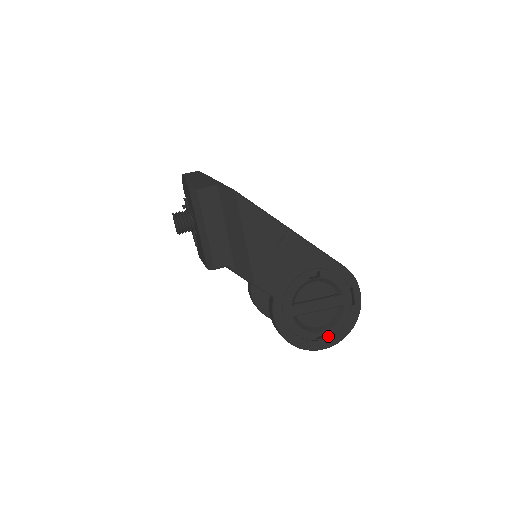
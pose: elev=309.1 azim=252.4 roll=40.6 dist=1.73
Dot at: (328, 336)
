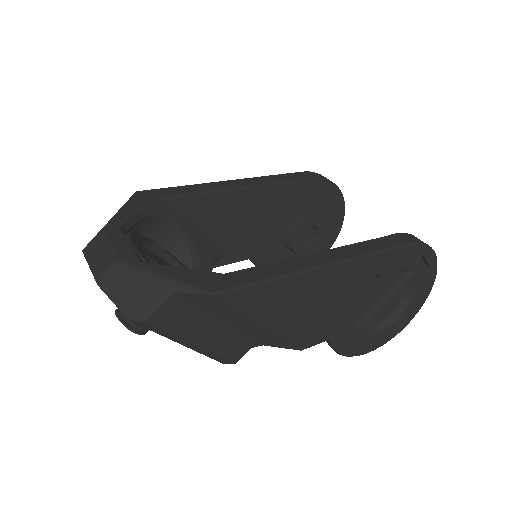
Dot at: (405, 316)
